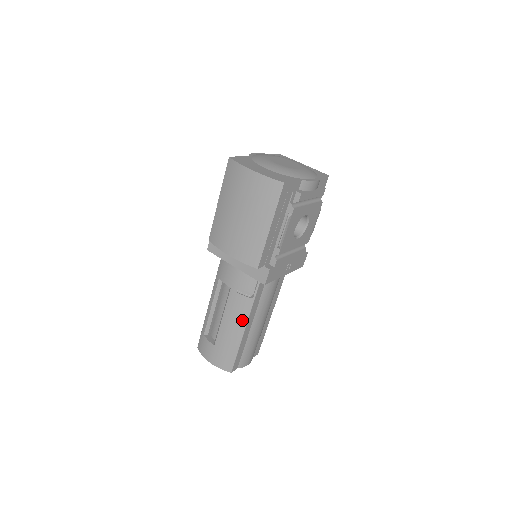
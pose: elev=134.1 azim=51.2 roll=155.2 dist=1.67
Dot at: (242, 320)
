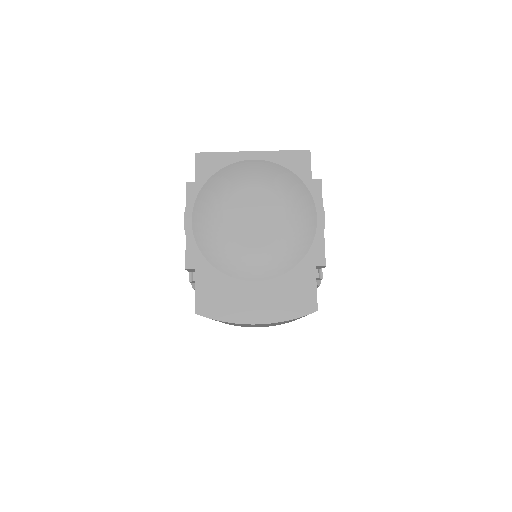
Dot at: occluded
